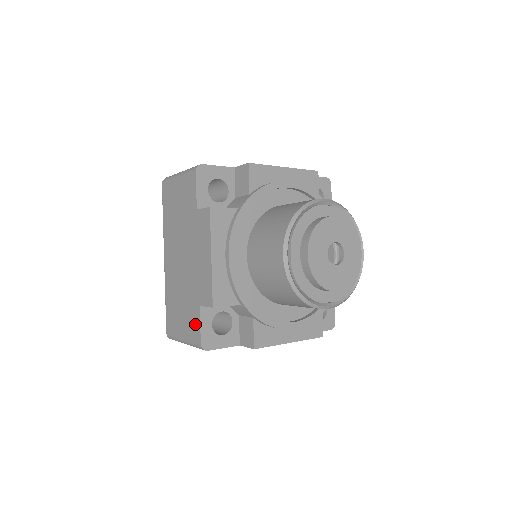
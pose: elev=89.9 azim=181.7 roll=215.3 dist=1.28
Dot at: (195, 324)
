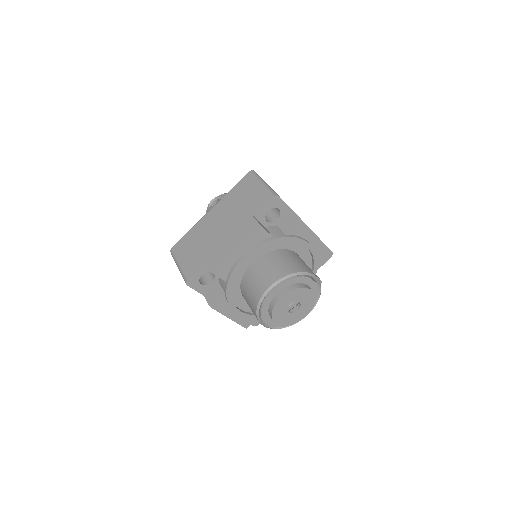
Dot at: (194, 267)
